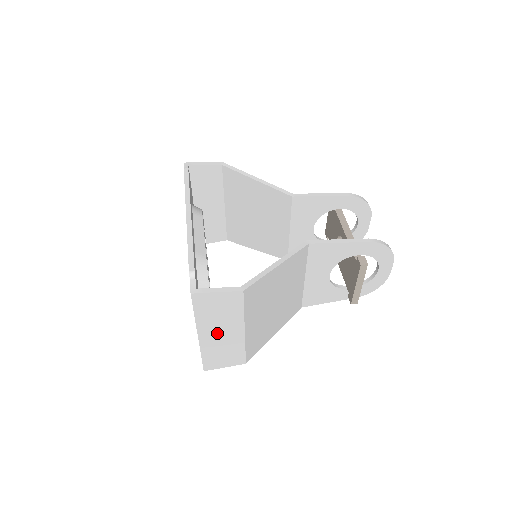
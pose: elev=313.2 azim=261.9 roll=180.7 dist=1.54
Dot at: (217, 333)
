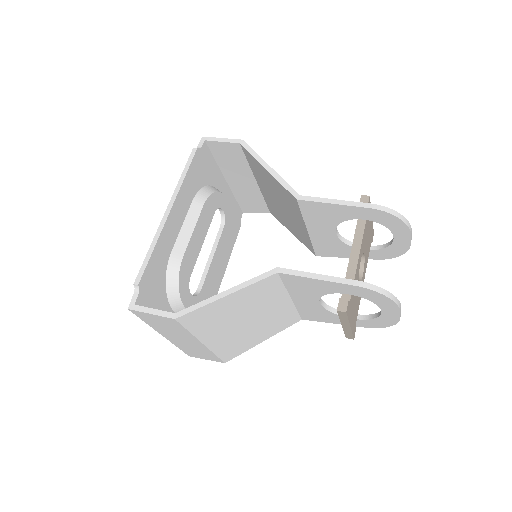
Dot at: (178, 338)
